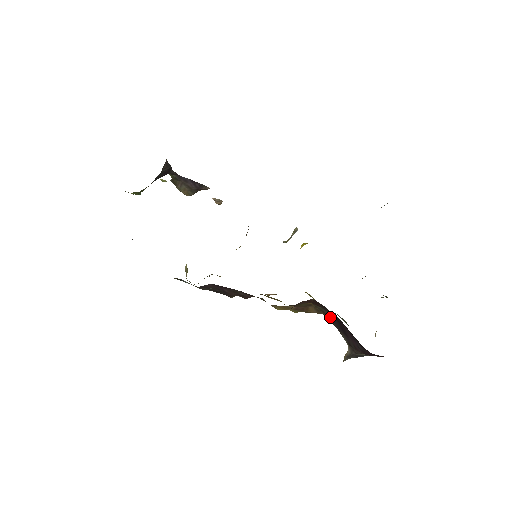
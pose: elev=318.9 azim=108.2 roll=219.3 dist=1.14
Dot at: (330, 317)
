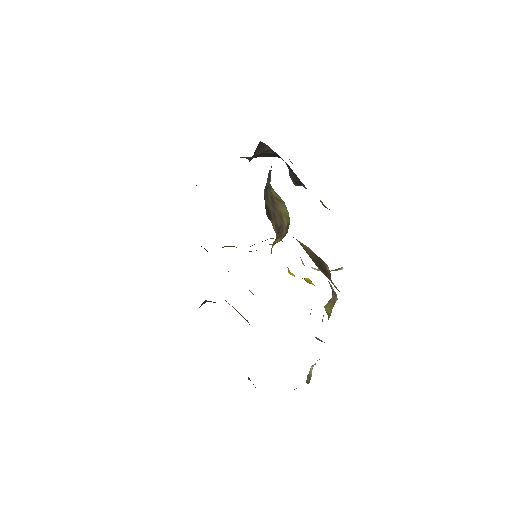
Dot at: occluded
